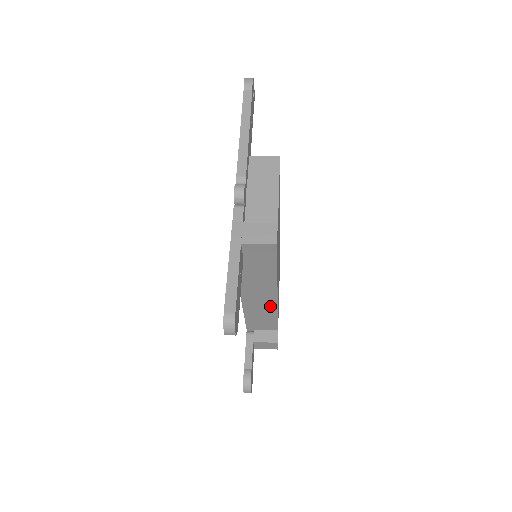
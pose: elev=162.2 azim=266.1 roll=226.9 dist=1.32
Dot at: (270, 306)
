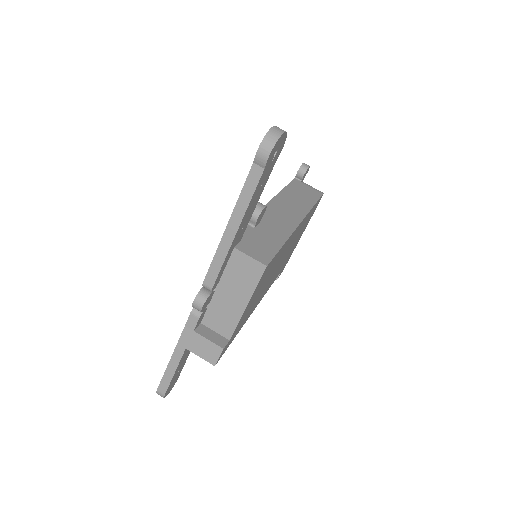
Dot at: occluded
